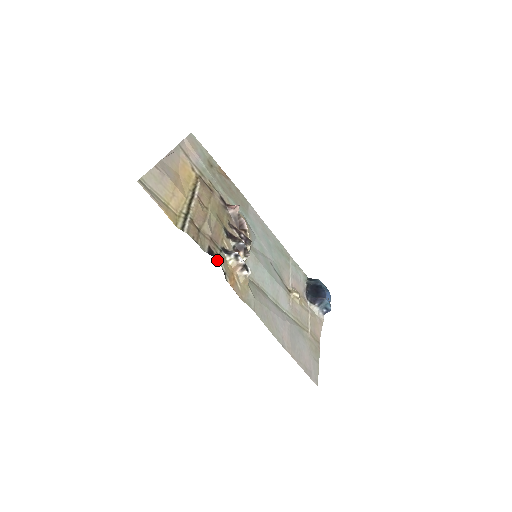
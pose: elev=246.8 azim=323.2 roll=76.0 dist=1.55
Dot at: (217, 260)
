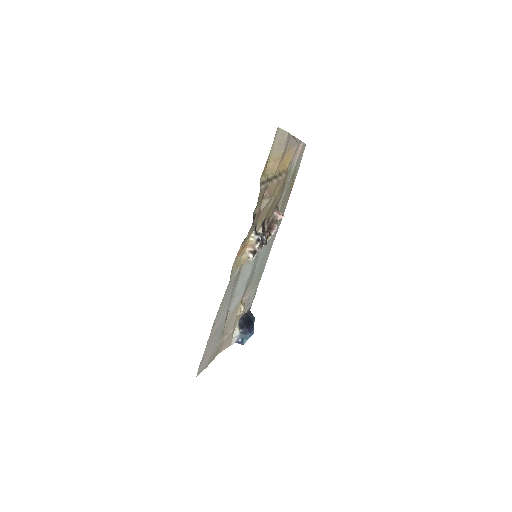
Dot at: (251, 227)
